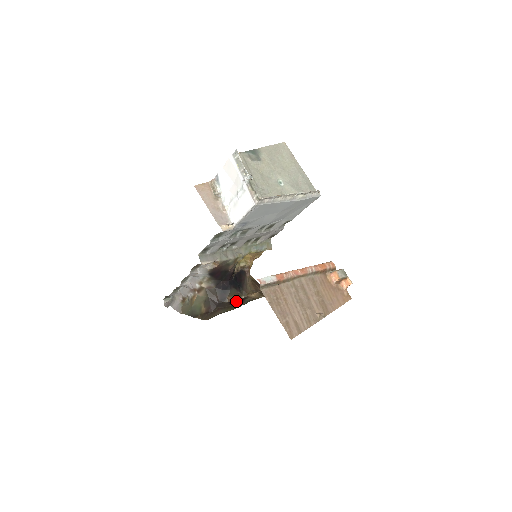
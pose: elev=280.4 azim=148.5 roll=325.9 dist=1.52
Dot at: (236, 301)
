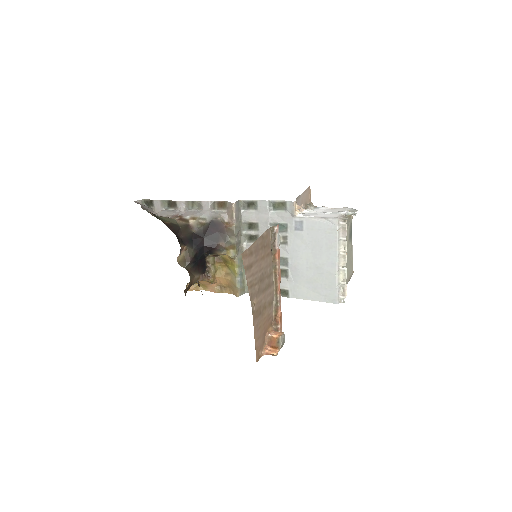
Dot at: (181, 258)
